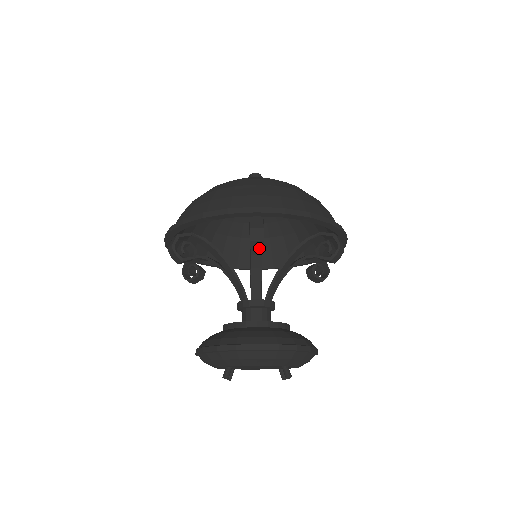
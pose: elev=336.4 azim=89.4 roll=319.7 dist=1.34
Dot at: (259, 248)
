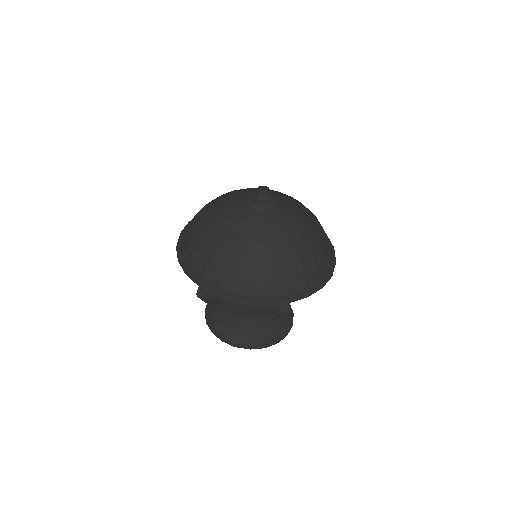
Dot at: occluded
